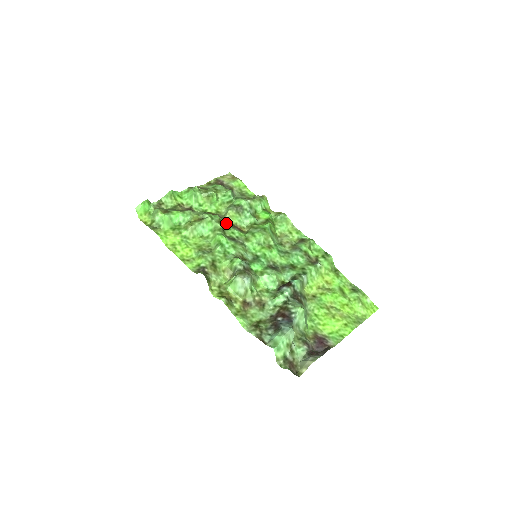
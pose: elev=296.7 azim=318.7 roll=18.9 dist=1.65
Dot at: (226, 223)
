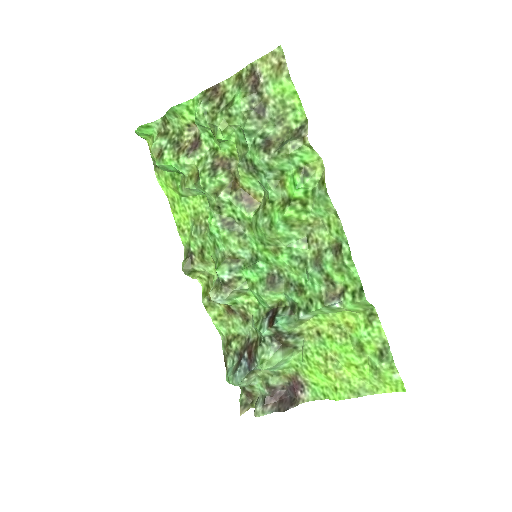
Dot at: (231, 188)
